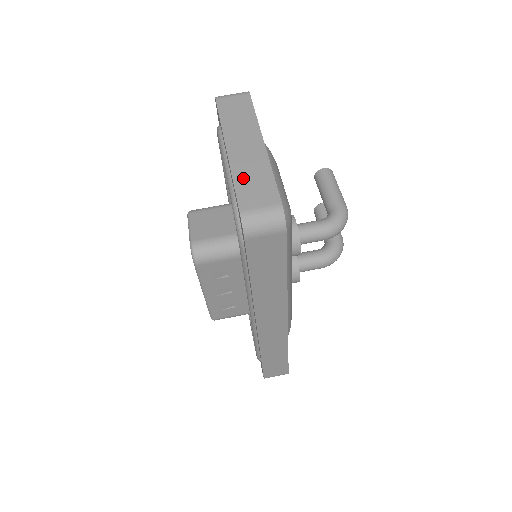
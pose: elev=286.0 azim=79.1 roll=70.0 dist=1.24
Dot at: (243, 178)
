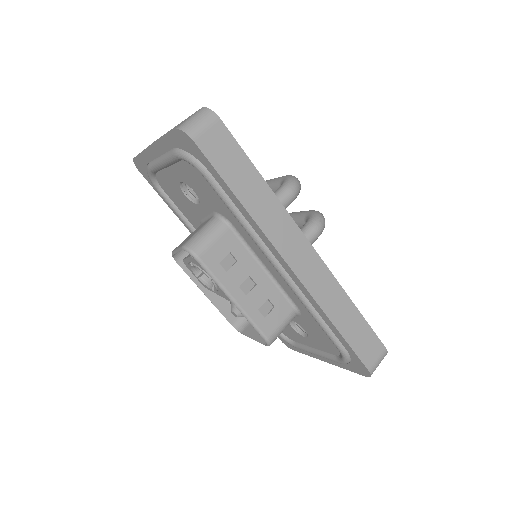
Dot at: (169, 132)
